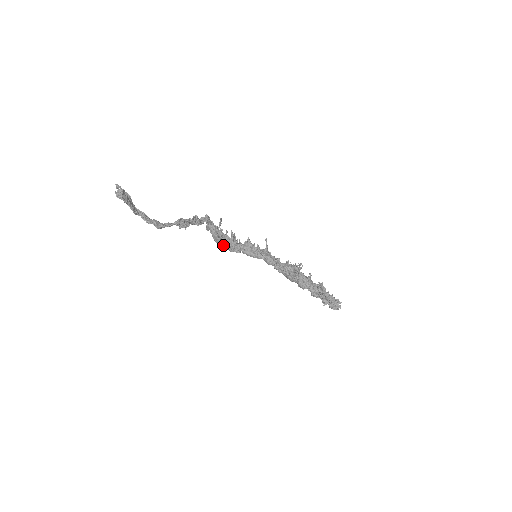
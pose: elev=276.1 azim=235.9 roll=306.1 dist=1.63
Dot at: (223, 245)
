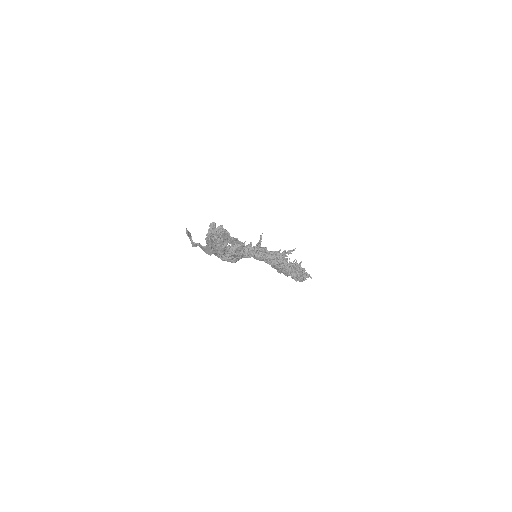
Dot at: occluded
